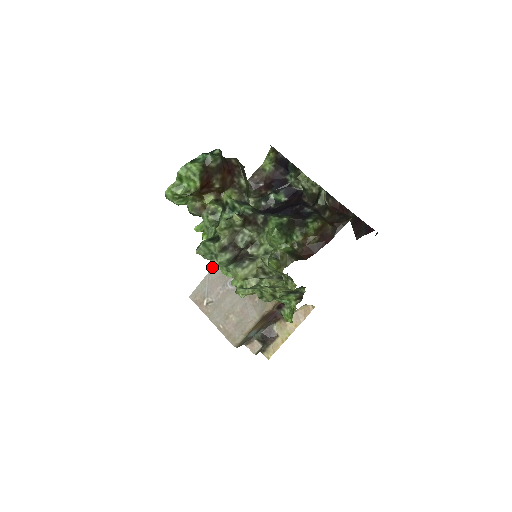
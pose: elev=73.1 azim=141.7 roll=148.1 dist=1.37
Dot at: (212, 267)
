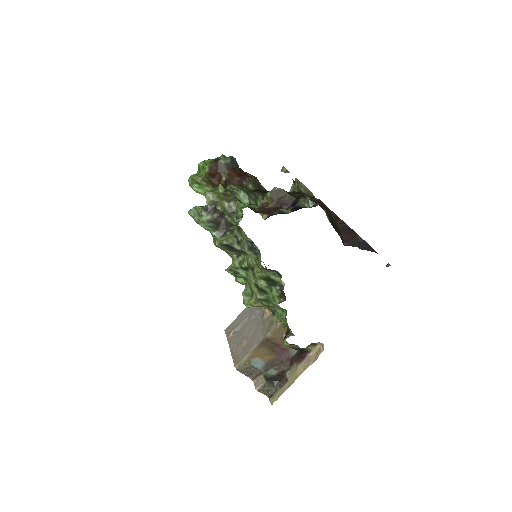
Dot at: occluded
